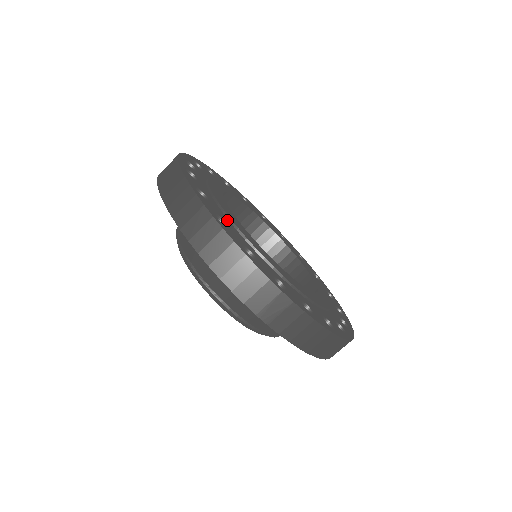
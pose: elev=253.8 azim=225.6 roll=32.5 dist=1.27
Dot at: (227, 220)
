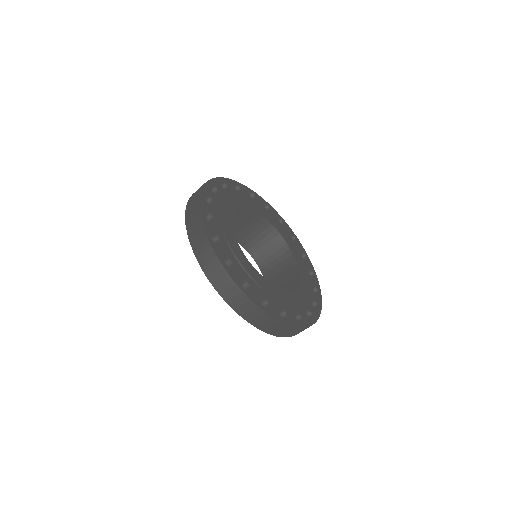
Dot at: (262, 292)
